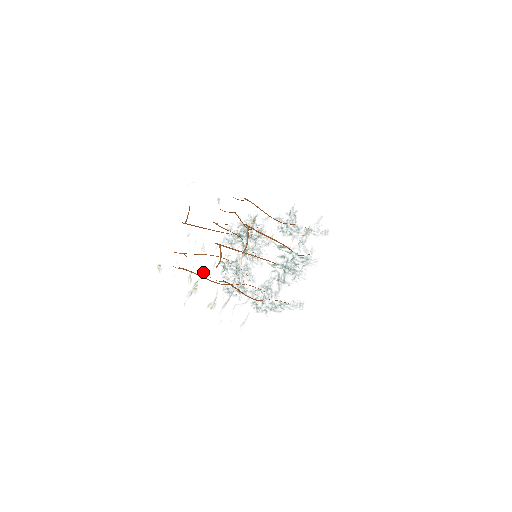
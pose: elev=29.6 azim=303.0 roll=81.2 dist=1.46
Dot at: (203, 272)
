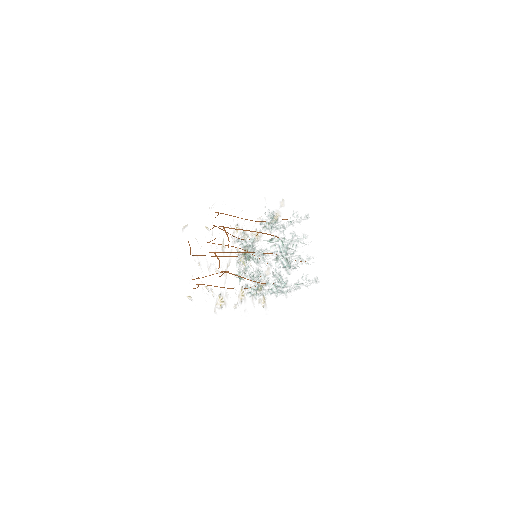
Dot at: occluded
